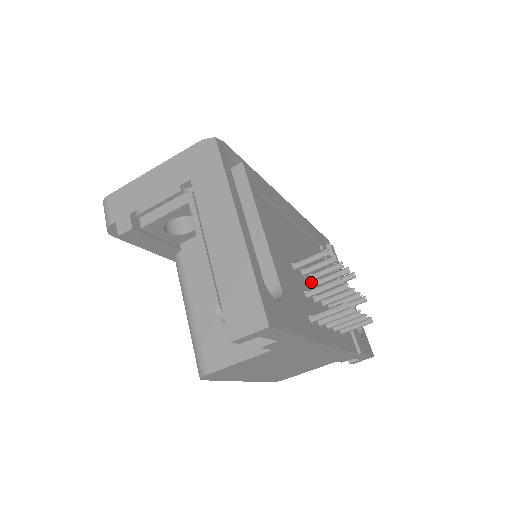
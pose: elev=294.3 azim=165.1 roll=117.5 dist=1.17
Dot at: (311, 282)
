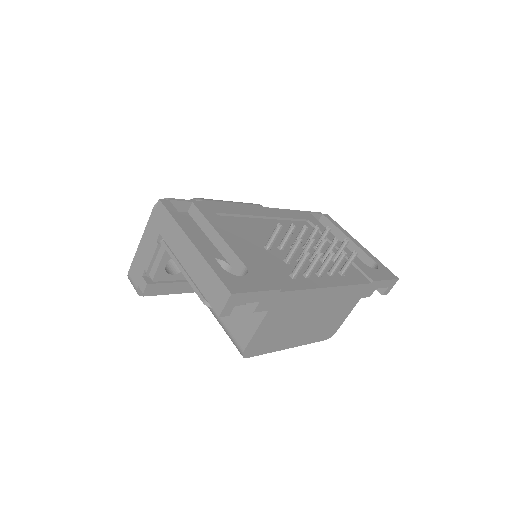
Dot at: occluded
